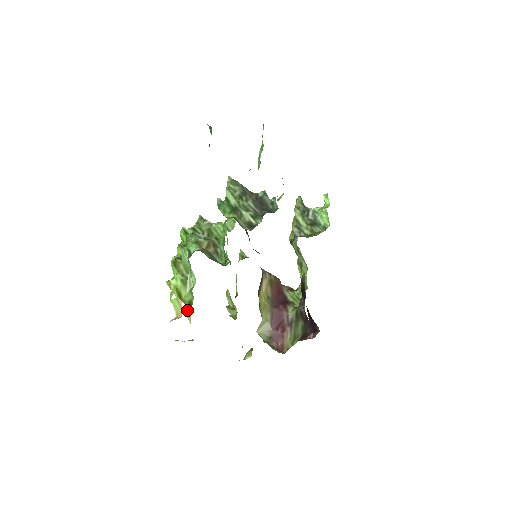
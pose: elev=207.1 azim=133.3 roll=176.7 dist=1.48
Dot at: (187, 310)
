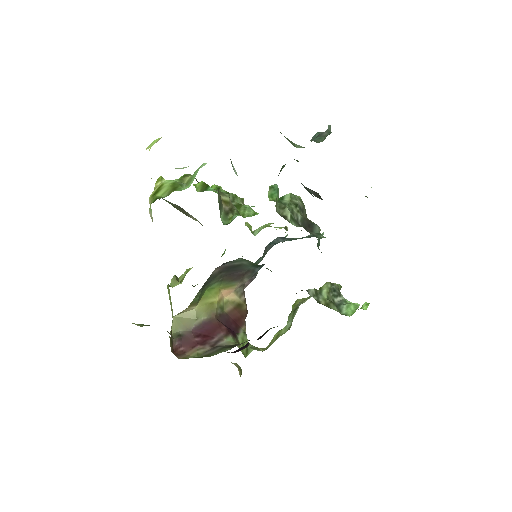
Dot at: occluded
